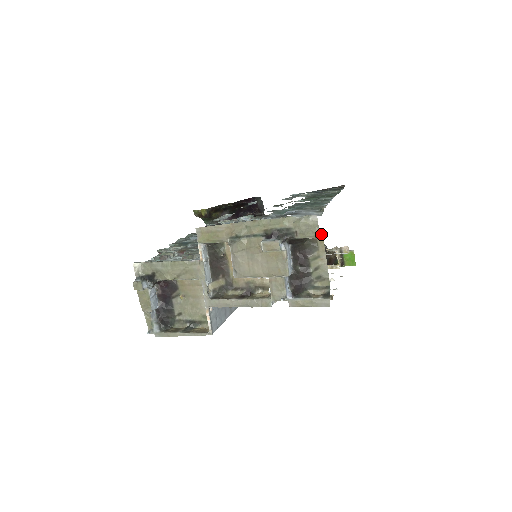
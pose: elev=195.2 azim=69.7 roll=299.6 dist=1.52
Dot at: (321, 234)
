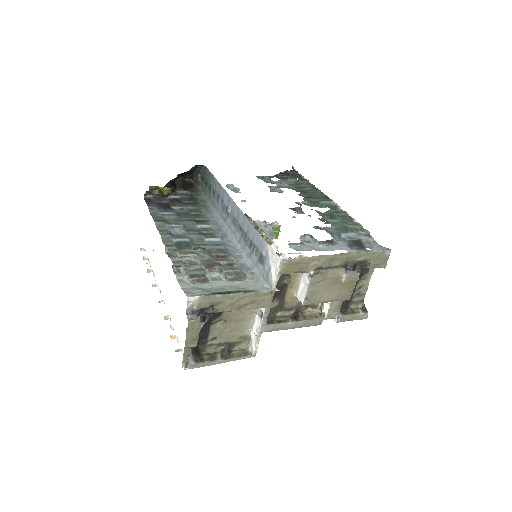
Dot at: occluded
